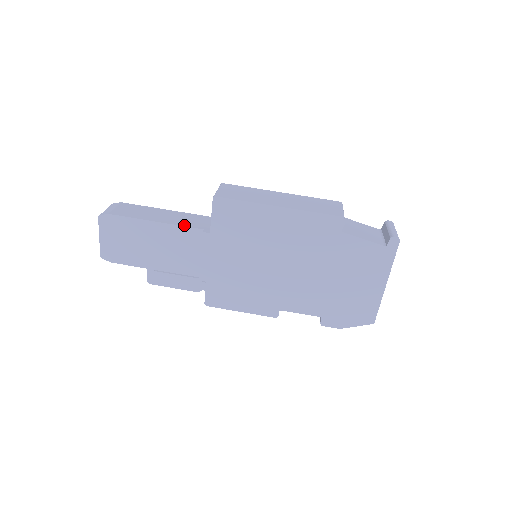
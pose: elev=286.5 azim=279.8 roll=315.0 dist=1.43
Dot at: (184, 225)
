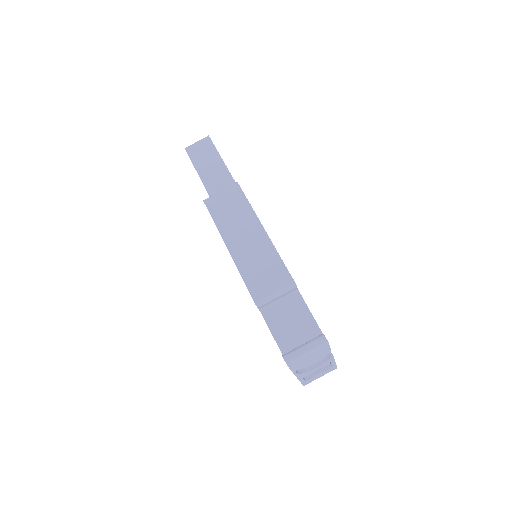
Dot at: occluded
